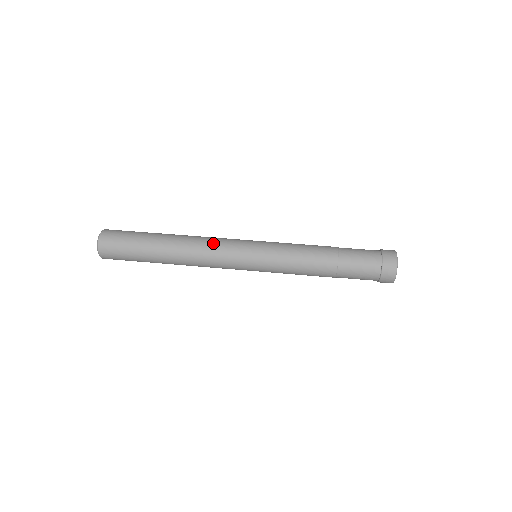
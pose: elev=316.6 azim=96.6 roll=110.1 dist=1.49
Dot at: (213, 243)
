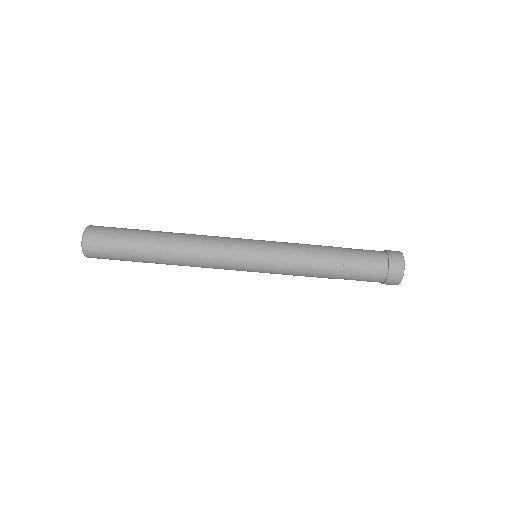
Dot at: (210, 252)
